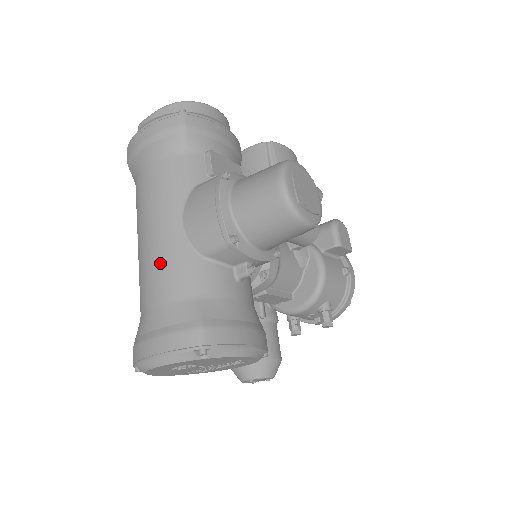
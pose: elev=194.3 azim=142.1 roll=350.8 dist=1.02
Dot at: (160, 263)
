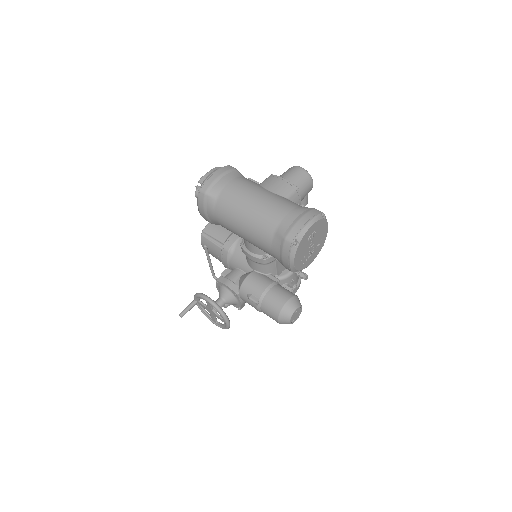
Dot at: (275, 201)
